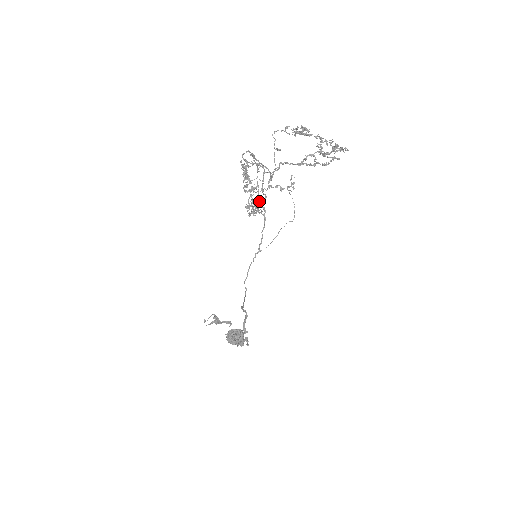
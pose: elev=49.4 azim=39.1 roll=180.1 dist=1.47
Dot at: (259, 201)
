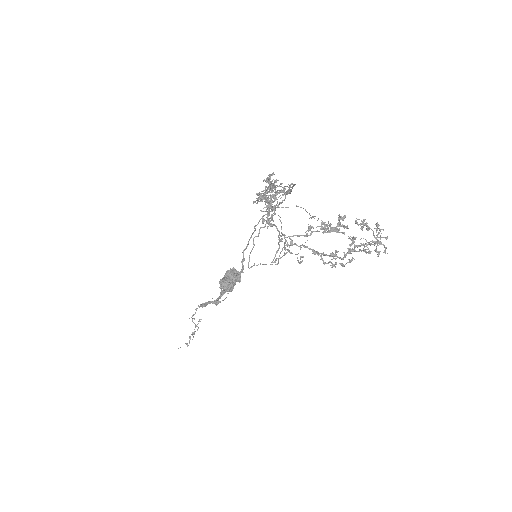
Dot at: occluded
